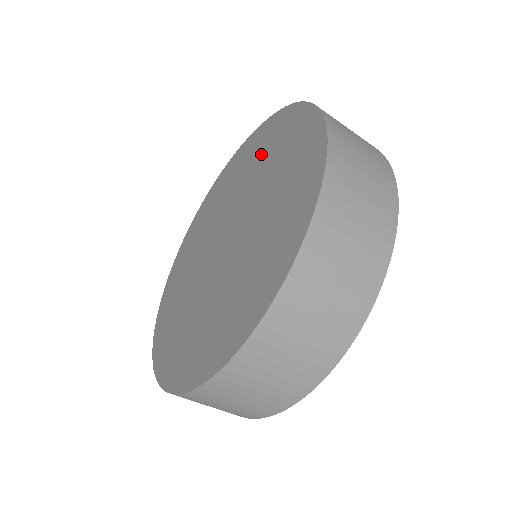
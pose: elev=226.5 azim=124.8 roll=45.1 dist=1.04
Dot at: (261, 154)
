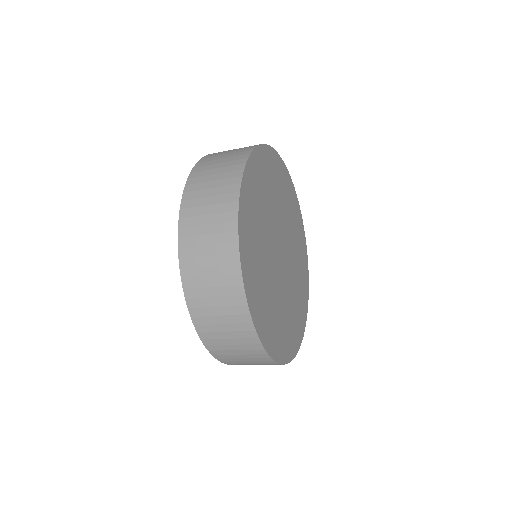
Dot at: occluded
